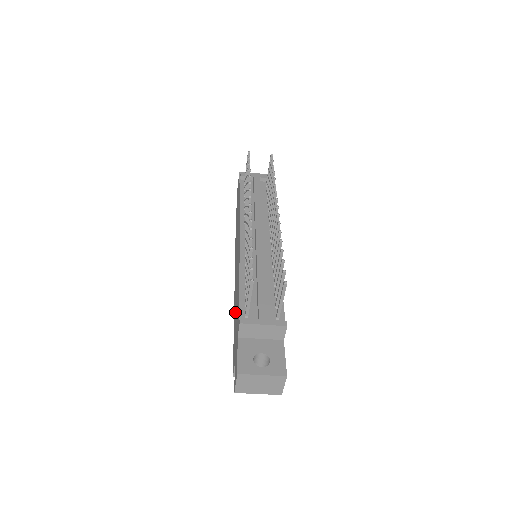
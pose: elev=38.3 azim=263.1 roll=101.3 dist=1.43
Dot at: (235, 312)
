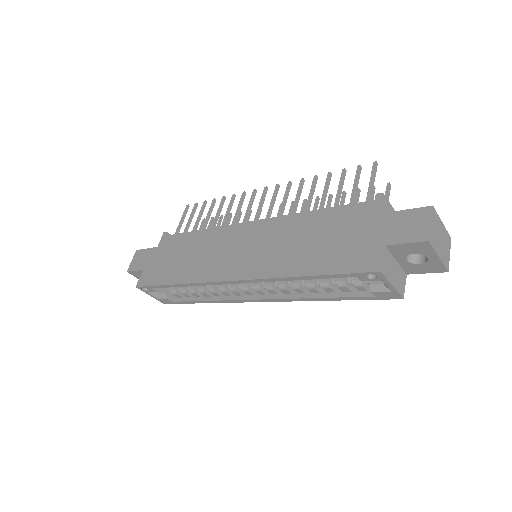
Dot at: (305, 254)
